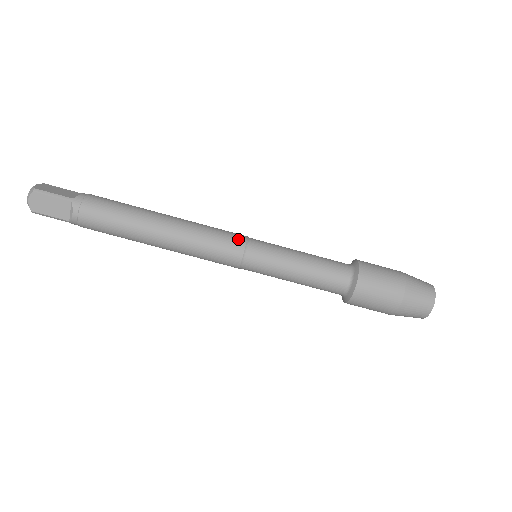
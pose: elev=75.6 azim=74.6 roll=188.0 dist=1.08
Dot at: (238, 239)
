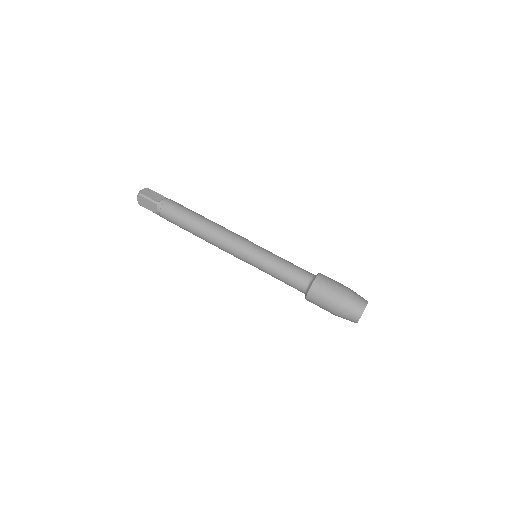
Dot at: (243, 245)
